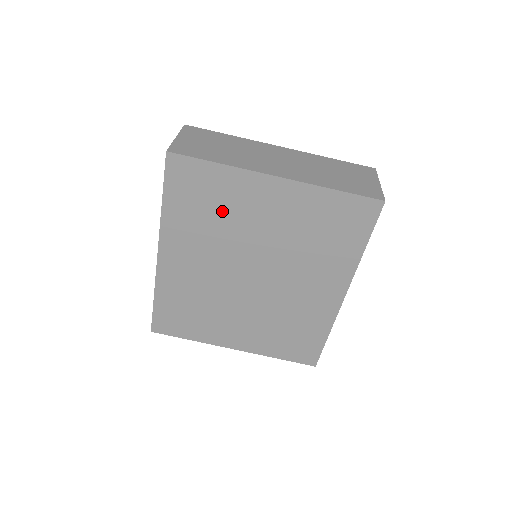
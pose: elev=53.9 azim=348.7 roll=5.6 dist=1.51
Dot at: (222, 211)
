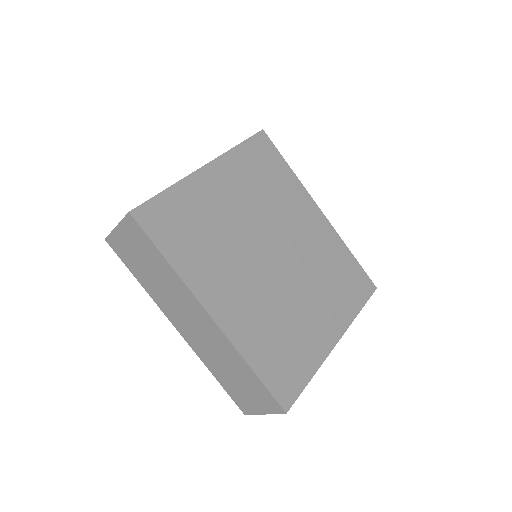
Dot at: (206, 224)
